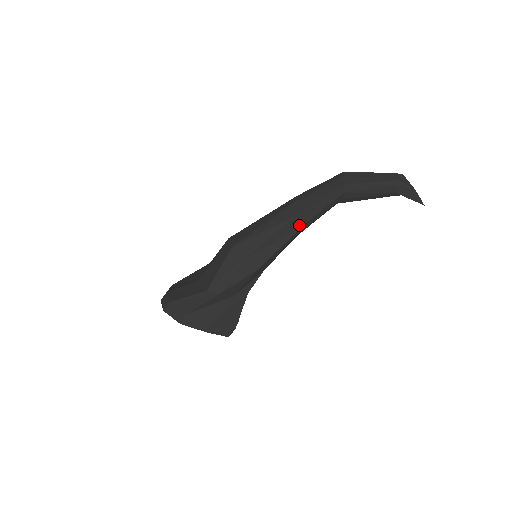
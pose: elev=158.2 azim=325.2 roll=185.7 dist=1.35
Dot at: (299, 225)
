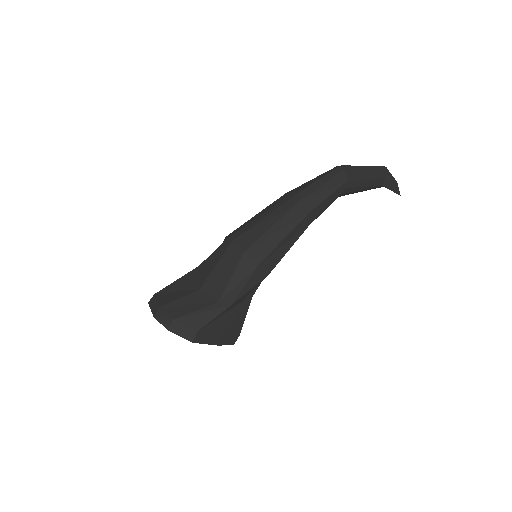
Dot at: (308, 223)
